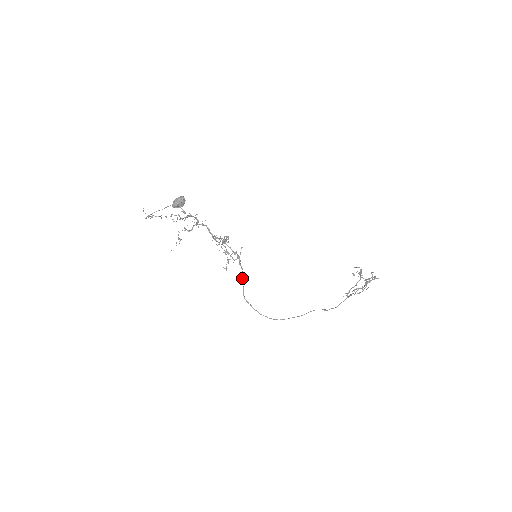
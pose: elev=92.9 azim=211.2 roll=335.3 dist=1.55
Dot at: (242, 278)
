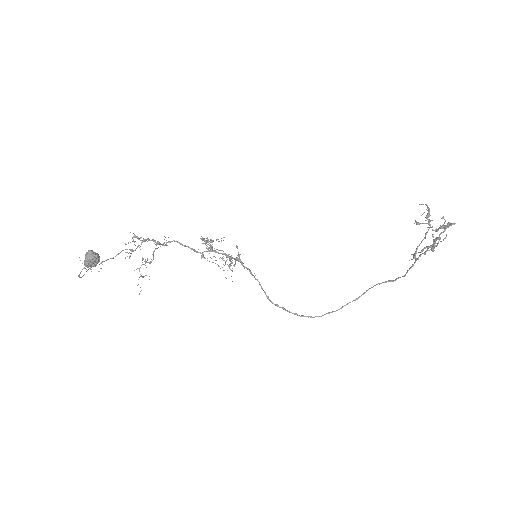
Dot at: occluded
